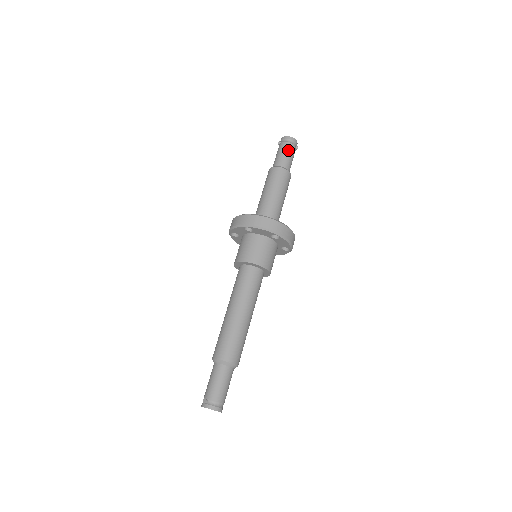
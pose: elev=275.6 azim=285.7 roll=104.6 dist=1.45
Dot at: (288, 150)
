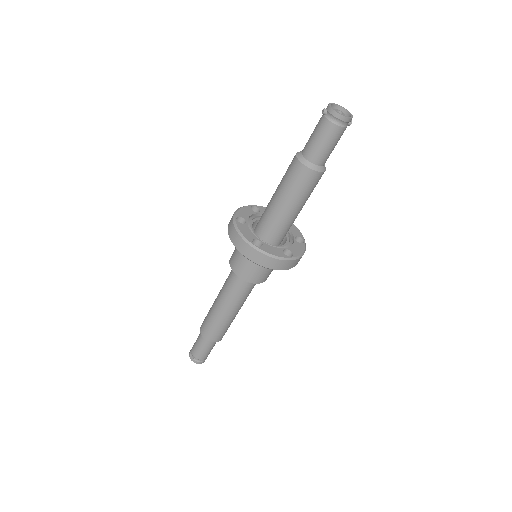
Dot at: (332, 139)
